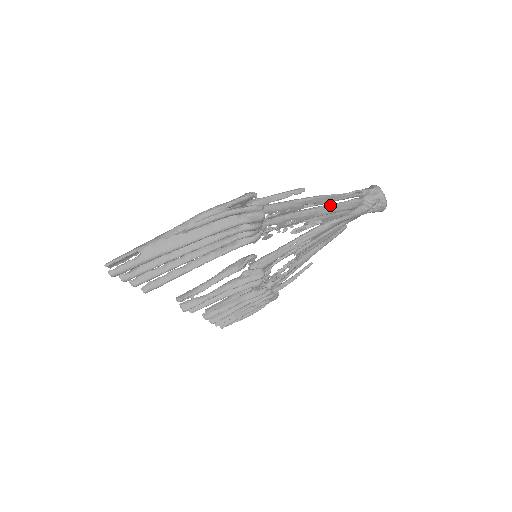
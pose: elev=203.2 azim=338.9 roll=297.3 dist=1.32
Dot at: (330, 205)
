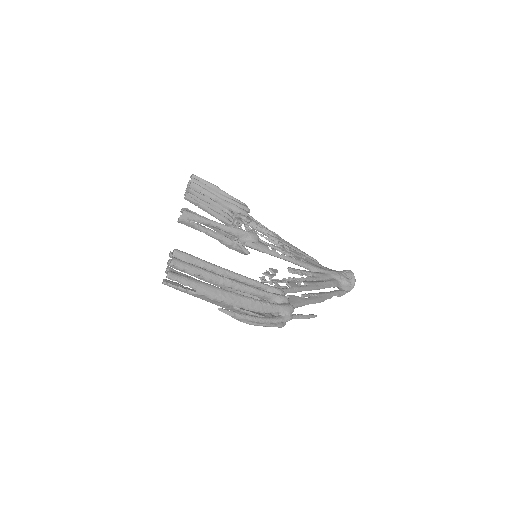
Dot at: occluded
